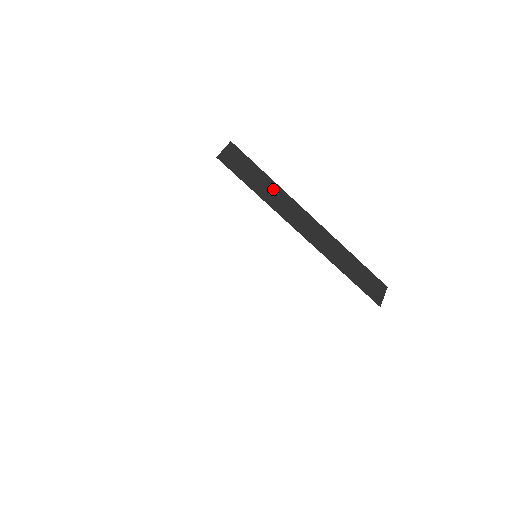
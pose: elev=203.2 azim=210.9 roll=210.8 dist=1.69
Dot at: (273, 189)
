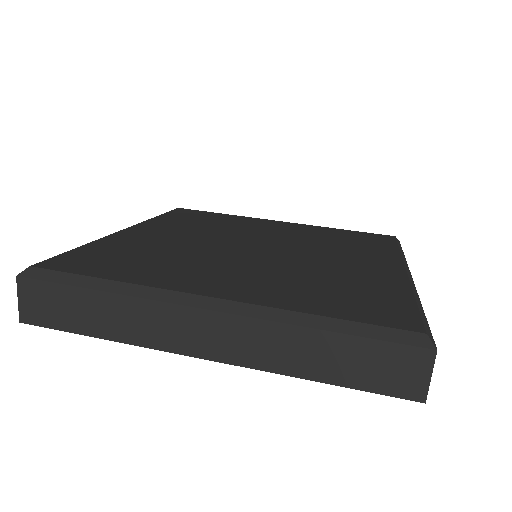
Dot at: occluded
